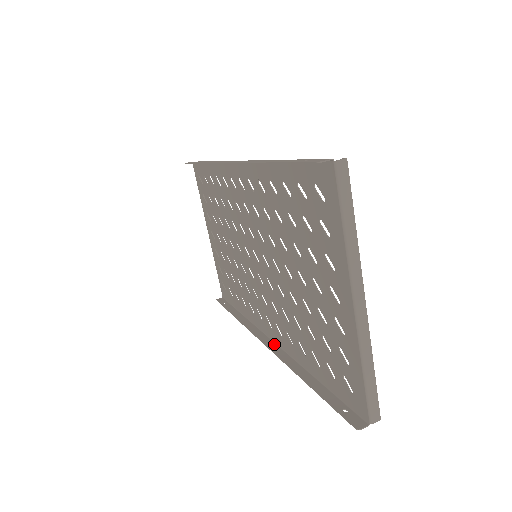
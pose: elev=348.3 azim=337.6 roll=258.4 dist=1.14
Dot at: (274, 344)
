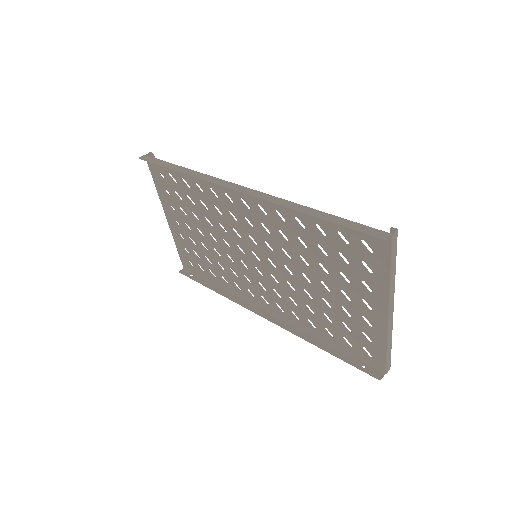
Dot at: (272, 316)
